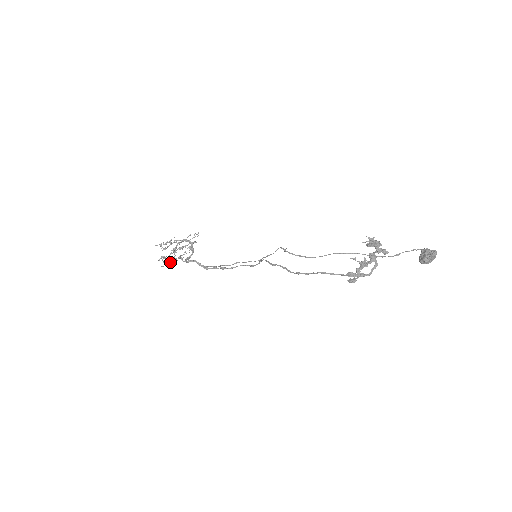
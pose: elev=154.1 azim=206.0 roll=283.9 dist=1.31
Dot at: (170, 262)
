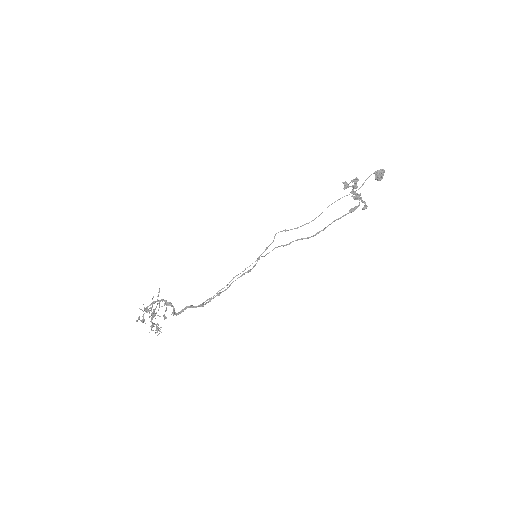
Dot at: occluded
